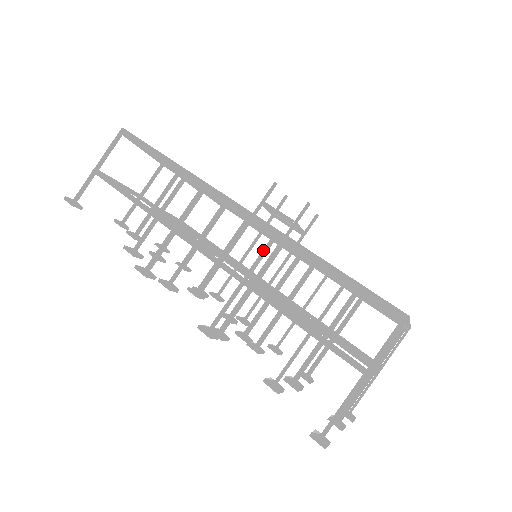
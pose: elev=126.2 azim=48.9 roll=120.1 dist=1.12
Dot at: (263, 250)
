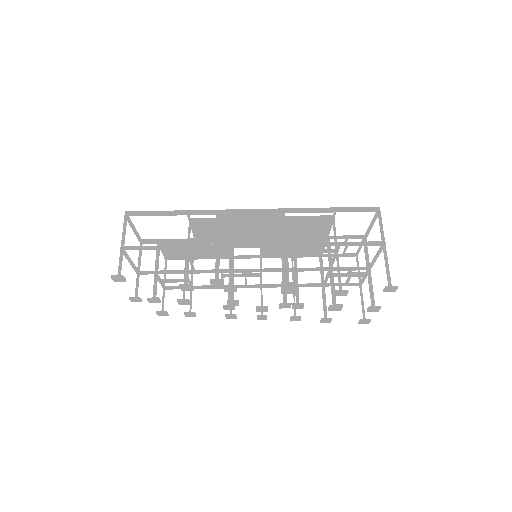
Dot at: (284, 223)
